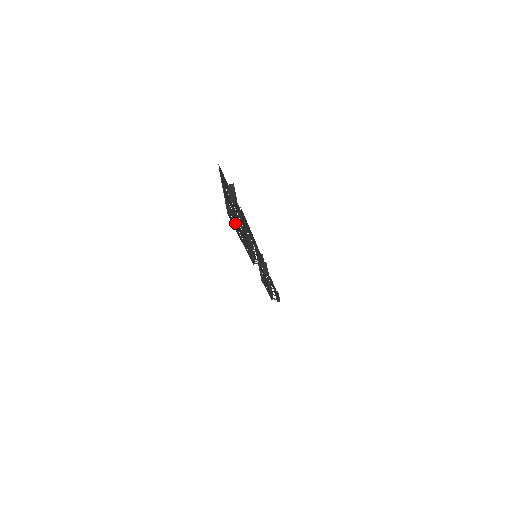
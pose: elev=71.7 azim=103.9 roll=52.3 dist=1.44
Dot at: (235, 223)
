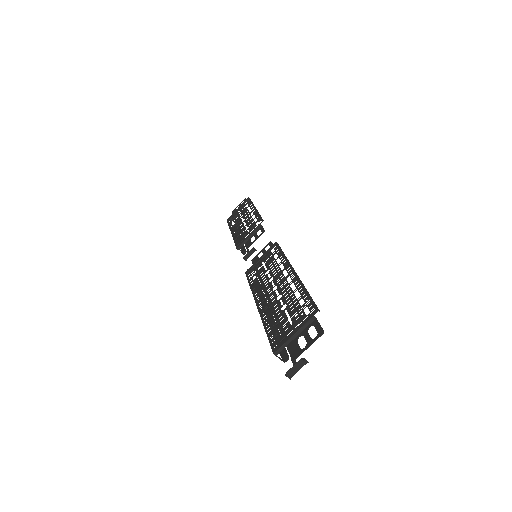
Dot at: (270, 339)
